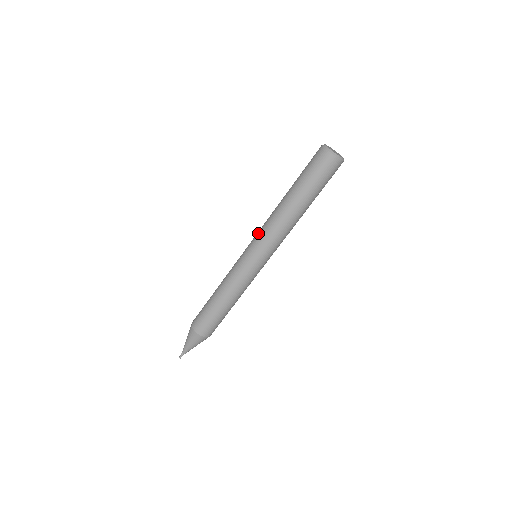
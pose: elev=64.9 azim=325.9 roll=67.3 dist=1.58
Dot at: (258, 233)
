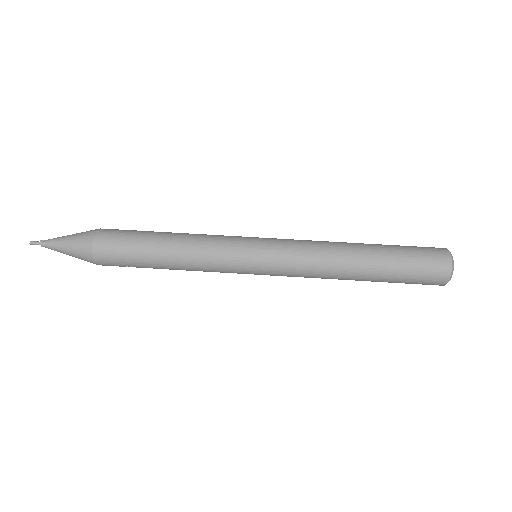
Dot at: occluded
